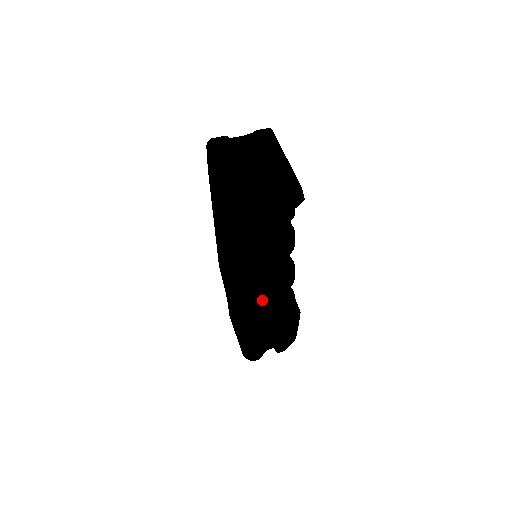
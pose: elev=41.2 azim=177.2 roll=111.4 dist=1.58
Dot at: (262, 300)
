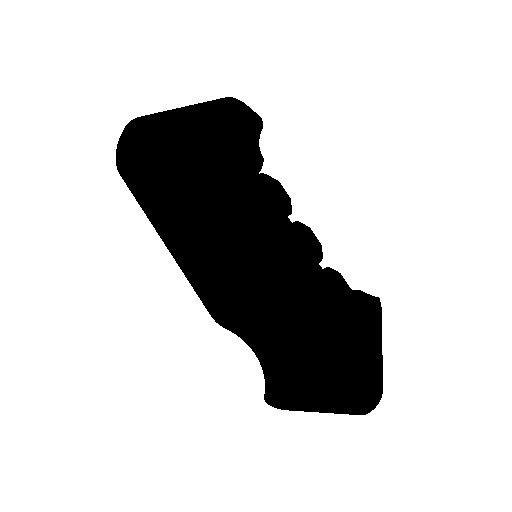
Dot at: (319, 256)
